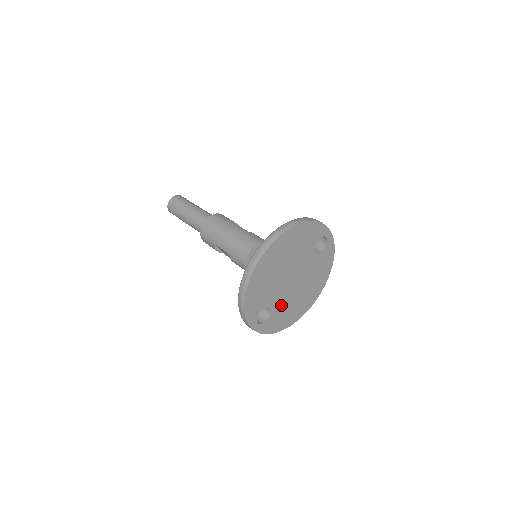
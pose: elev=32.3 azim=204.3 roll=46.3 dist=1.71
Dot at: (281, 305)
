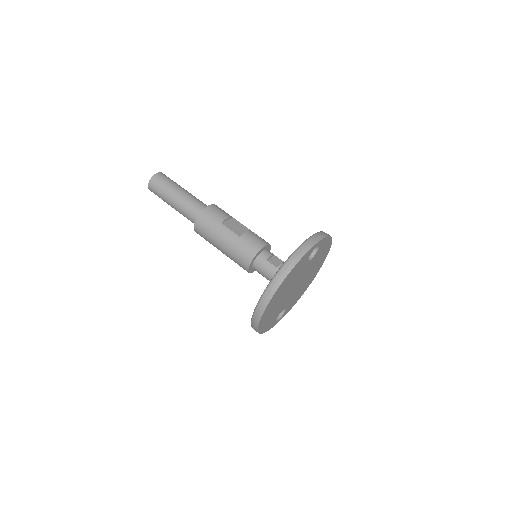
Dot at: (293, 297)
